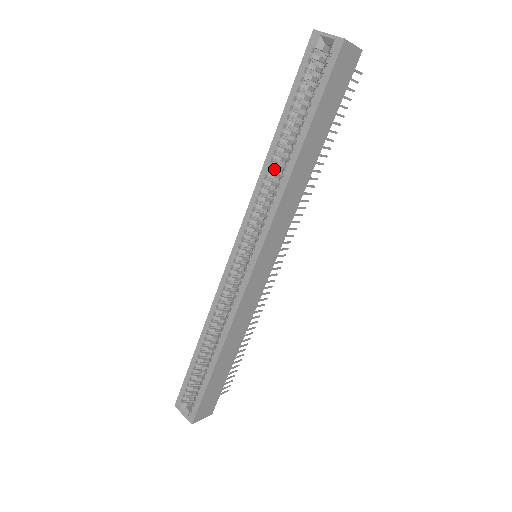
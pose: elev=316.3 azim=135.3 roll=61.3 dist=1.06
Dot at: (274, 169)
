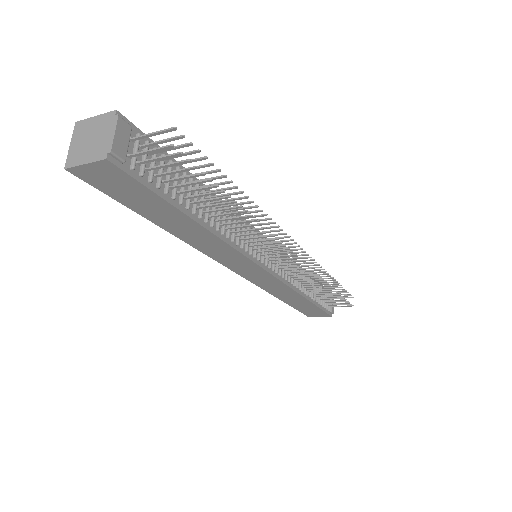
Dot at: occluded
